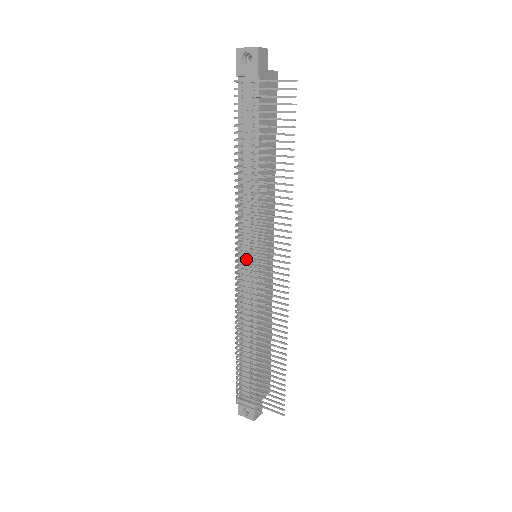
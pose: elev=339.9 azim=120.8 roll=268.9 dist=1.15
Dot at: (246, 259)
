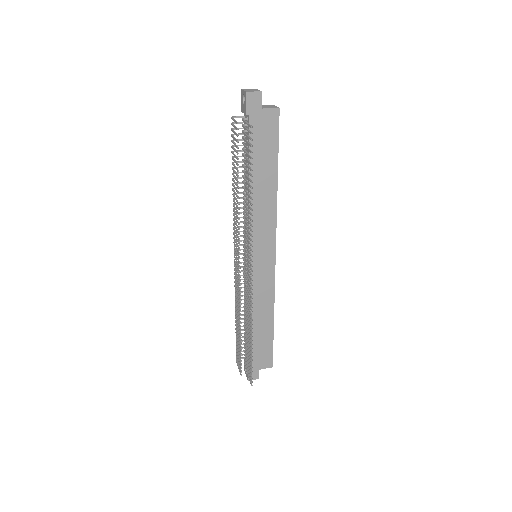
Dot at: occluded
